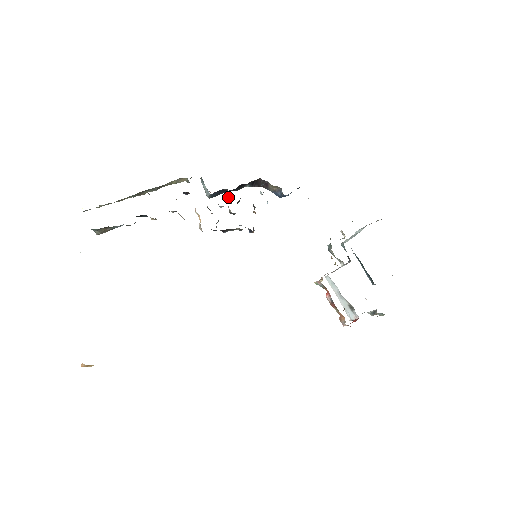
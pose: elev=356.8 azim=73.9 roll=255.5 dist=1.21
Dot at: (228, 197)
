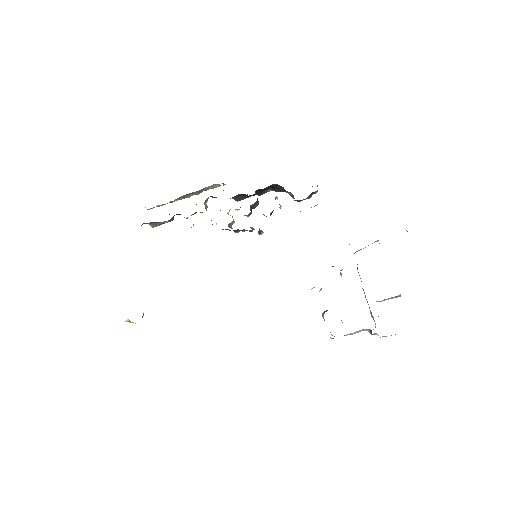
Dot at: occluded
